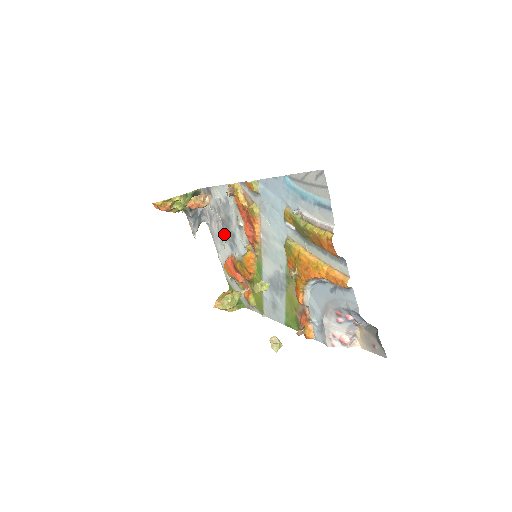
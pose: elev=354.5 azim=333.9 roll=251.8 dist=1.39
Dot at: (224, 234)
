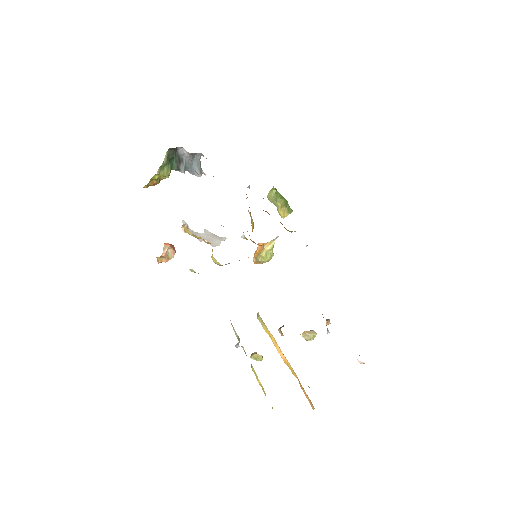
Dot at: (214, 244)
